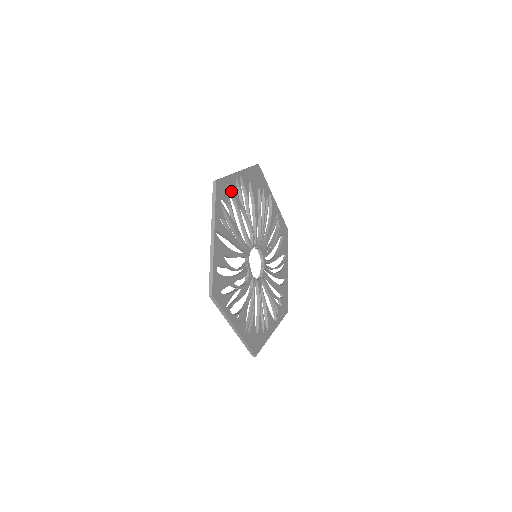
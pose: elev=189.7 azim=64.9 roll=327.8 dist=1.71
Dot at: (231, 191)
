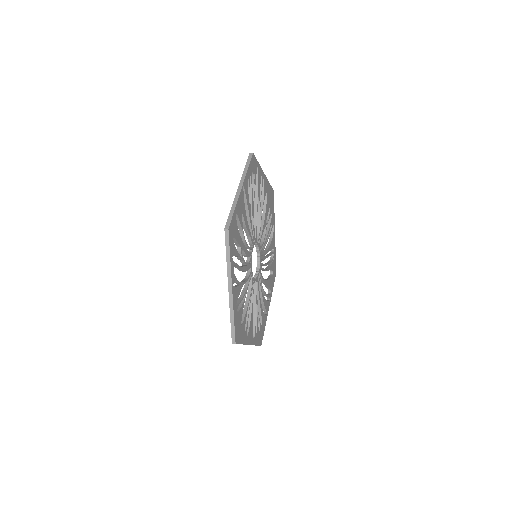
Dot at: (257, 177)
